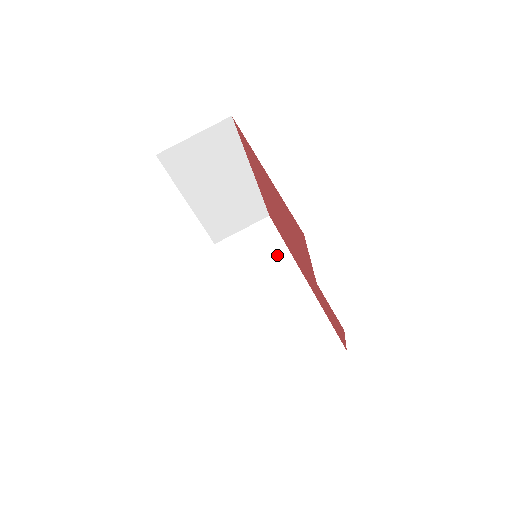
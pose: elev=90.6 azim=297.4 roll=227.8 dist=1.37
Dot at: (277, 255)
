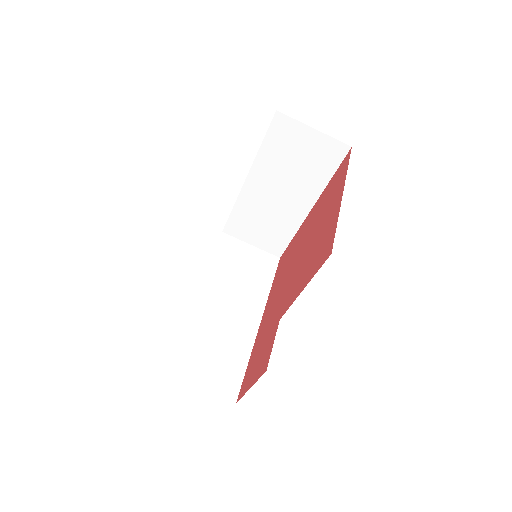
Dot at: (258, 286)
